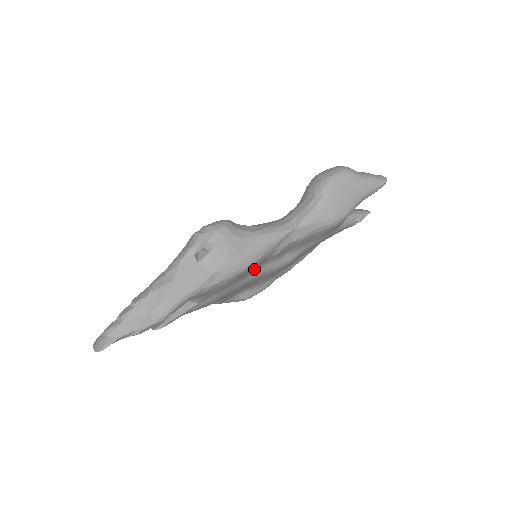
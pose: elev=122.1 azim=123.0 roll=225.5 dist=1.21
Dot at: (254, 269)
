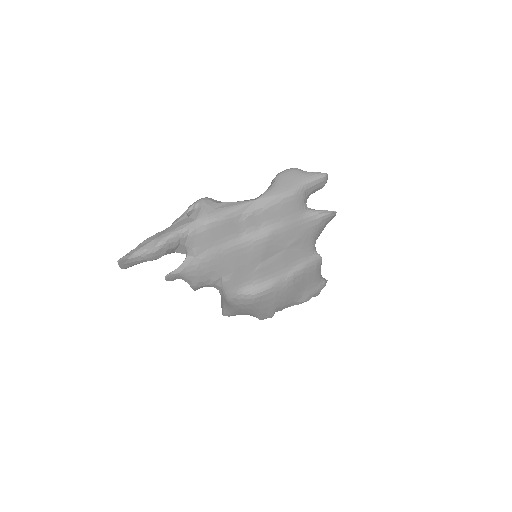
Dot at: (232, 231)
